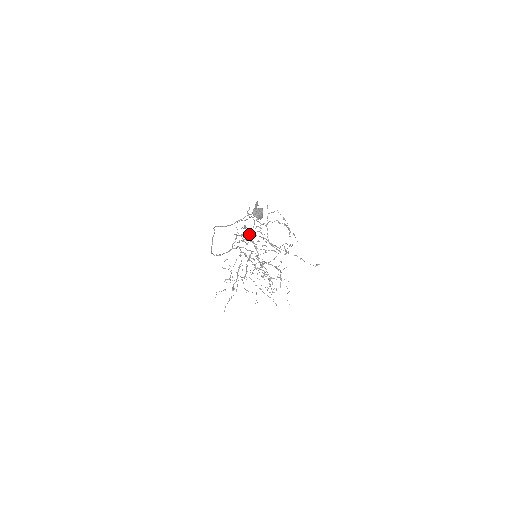
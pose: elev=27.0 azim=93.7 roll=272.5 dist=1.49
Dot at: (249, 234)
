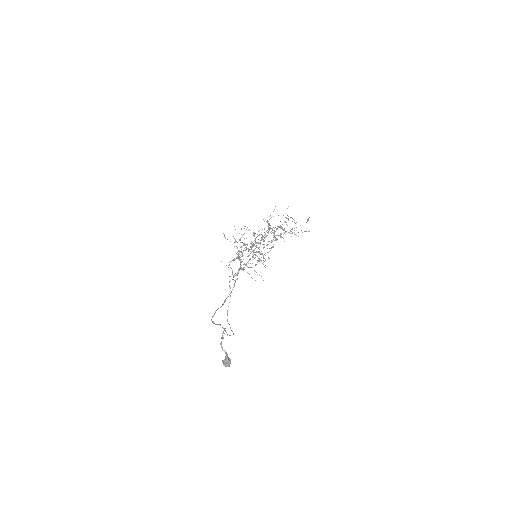
Dot at: occluded
